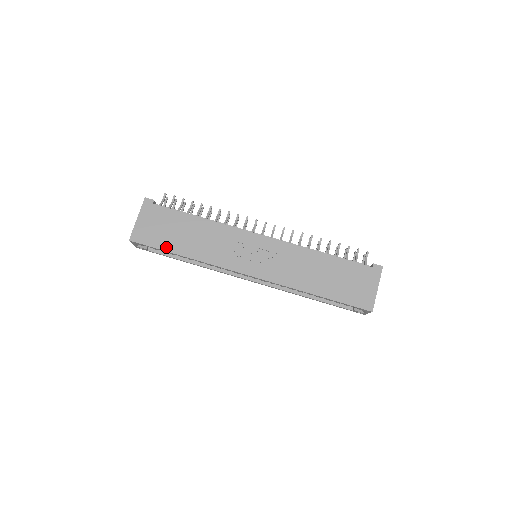
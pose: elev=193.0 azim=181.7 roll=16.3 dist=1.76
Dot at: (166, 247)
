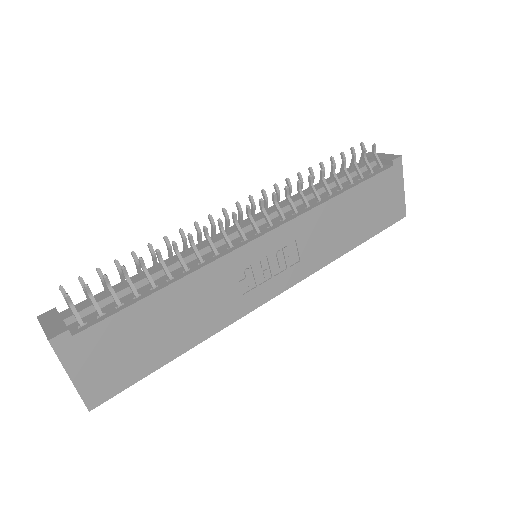
Dot at: (152, 366)
